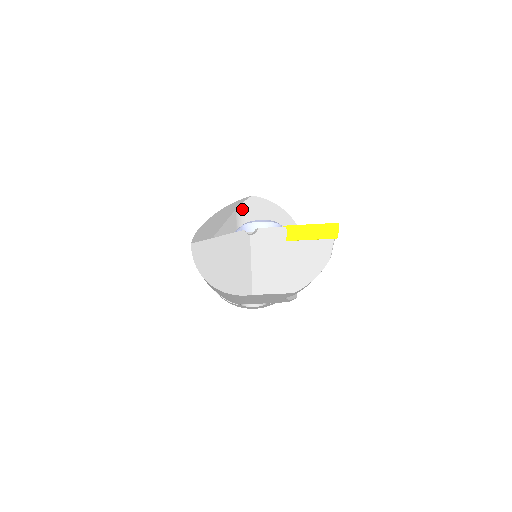
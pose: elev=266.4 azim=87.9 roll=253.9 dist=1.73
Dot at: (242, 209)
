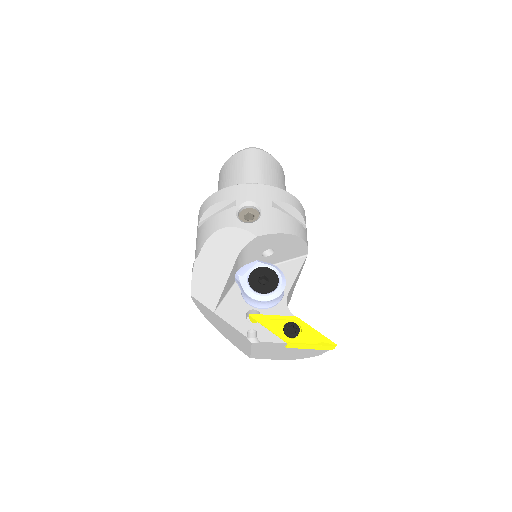
Dot at: (244, 250)
